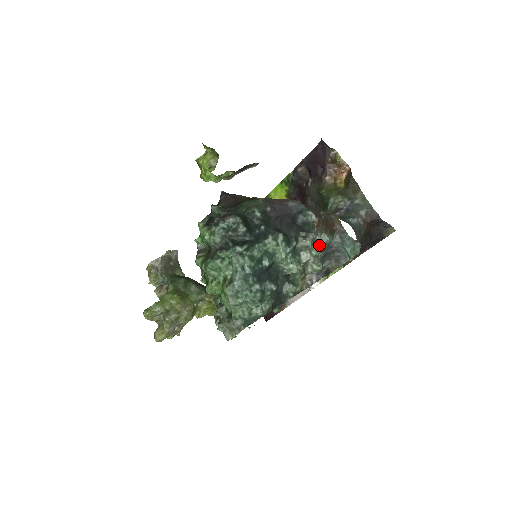
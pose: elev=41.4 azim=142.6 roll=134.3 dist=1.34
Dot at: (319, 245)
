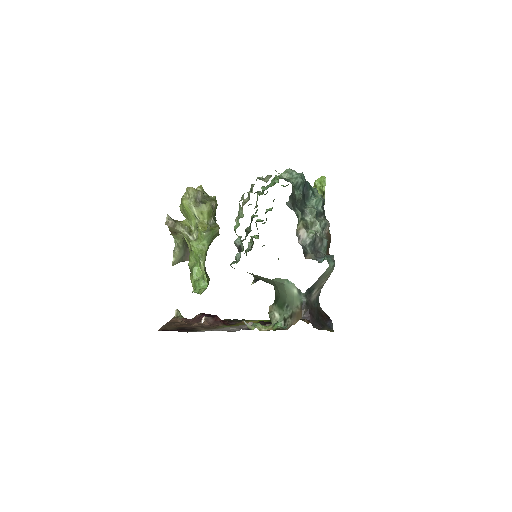
Dot at: (322, 235)
